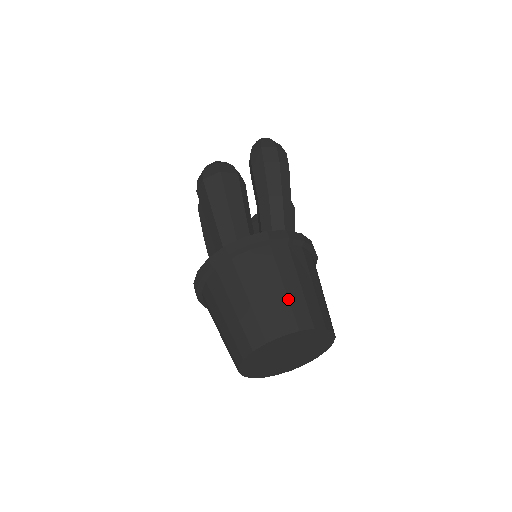
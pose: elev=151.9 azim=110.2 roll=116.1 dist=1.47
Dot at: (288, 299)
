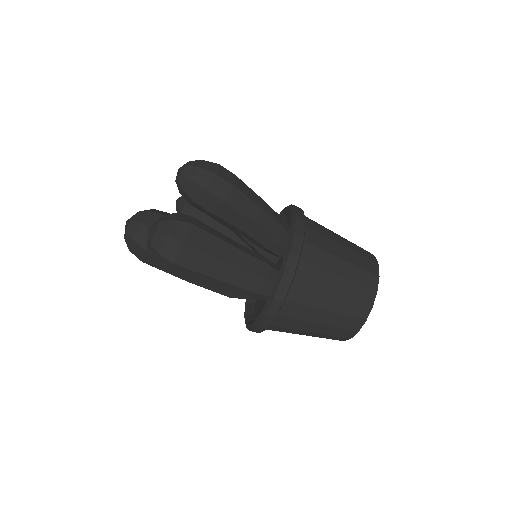
Dot at: (351, 281)
